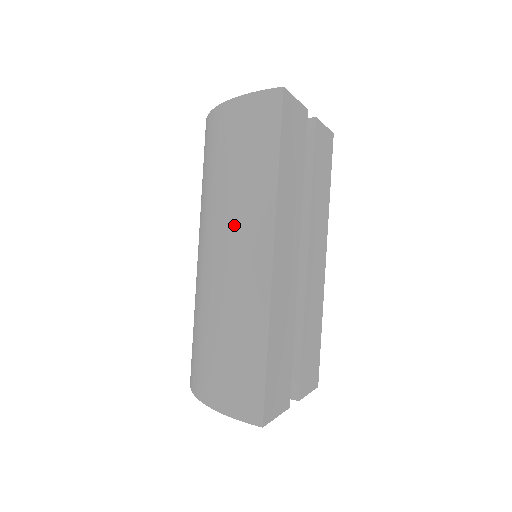
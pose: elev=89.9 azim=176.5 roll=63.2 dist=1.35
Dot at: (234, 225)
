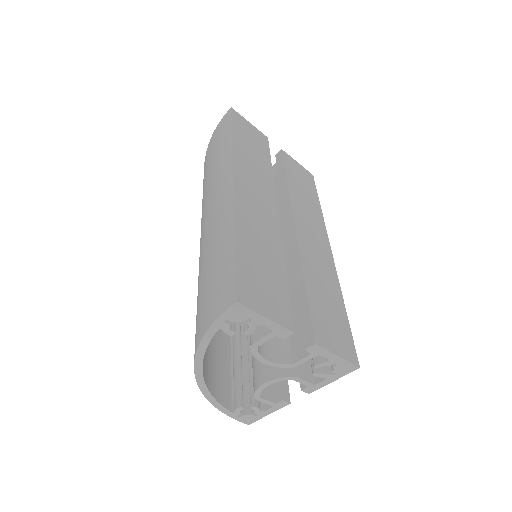
Dot at: (210, 195)
